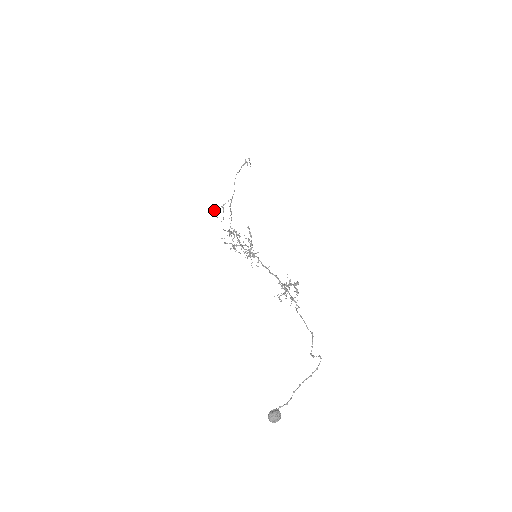
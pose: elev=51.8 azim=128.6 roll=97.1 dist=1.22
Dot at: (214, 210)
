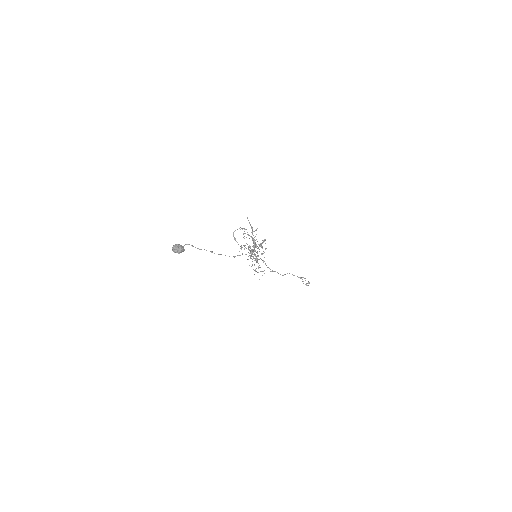
Dot at: (257, 272)
